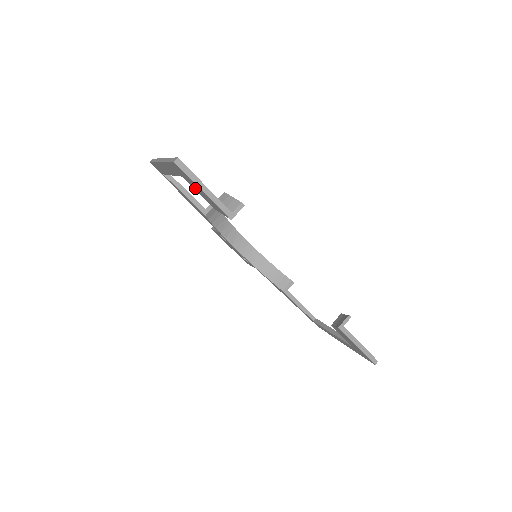
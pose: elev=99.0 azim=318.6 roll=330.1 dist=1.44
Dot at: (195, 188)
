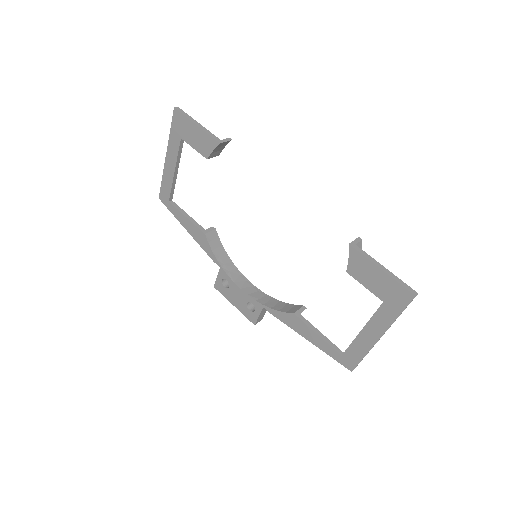
Dot at: (191, 138)
